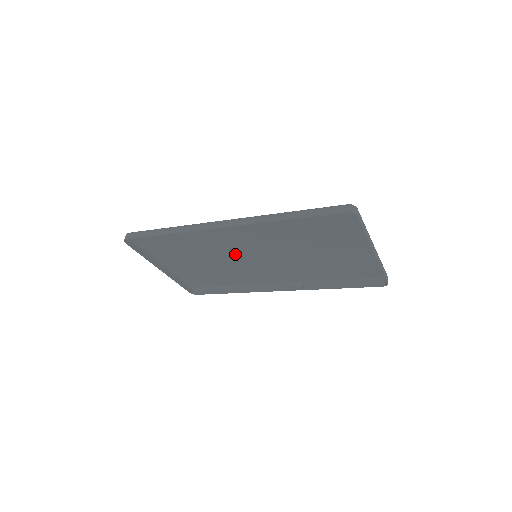
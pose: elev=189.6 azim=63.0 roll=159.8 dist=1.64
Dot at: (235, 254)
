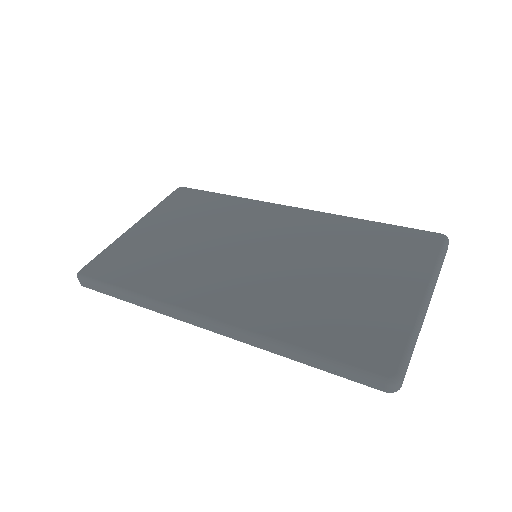
Dot at: (226, 254)
